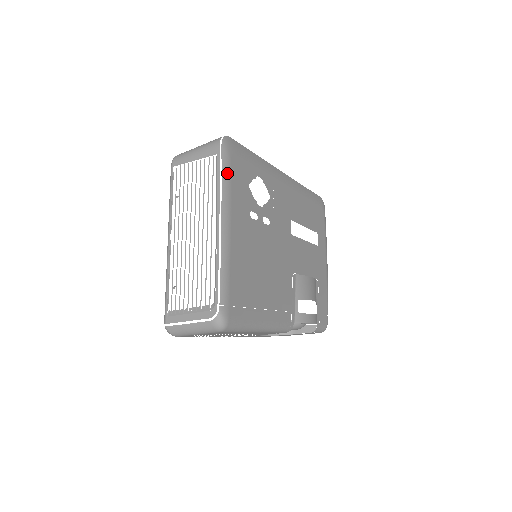
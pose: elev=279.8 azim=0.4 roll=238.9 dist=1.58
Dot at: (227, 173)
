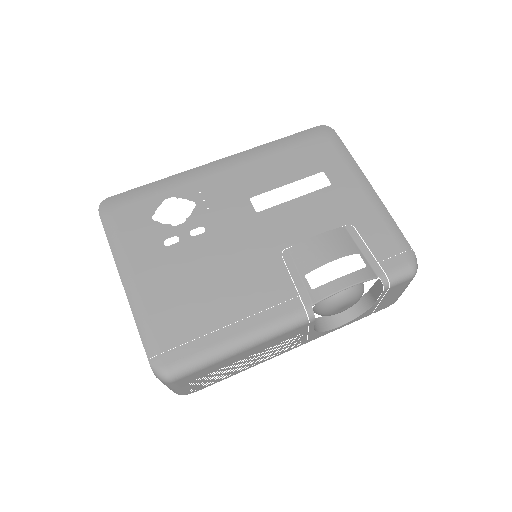
Dot at: (113, 232)
